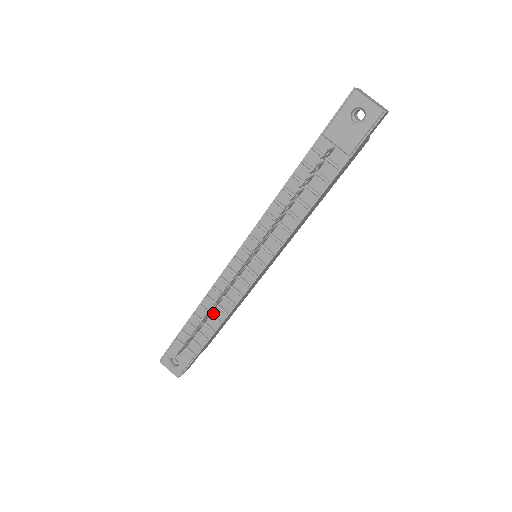
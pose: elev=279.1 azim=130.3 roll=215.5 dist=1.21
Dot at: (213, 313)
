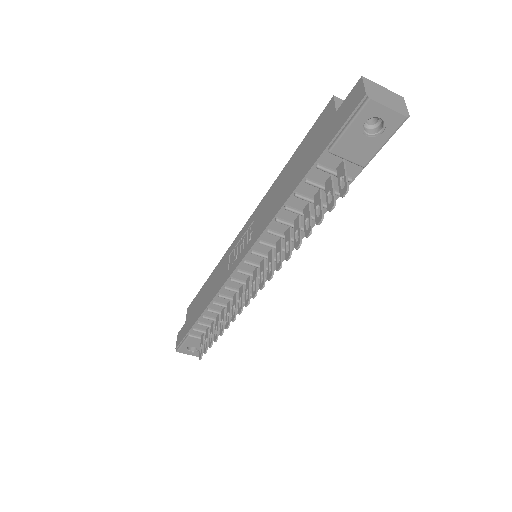
Dot at: occluded
